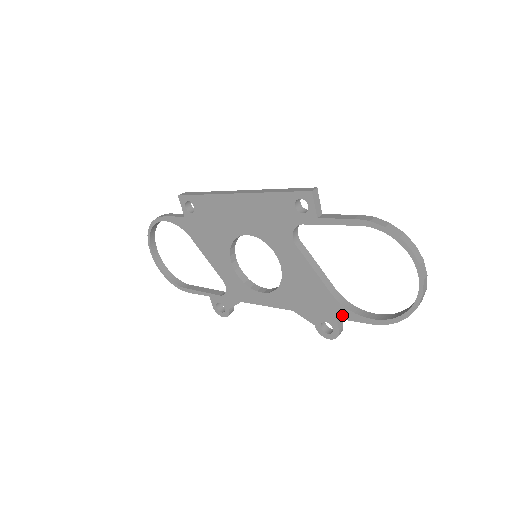
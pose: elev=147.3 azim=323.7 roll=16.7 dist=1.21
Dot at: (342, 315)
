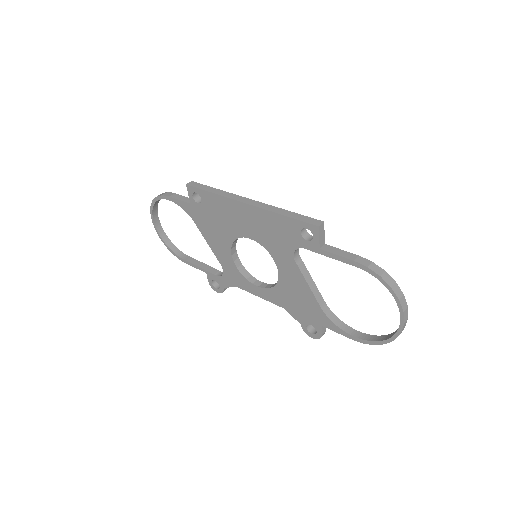
Dot at: (327, 325)
